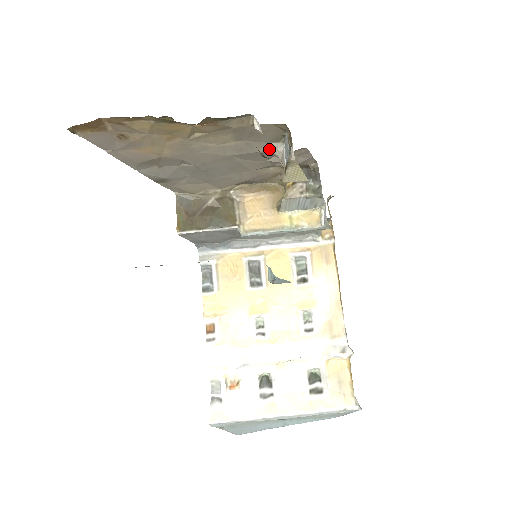
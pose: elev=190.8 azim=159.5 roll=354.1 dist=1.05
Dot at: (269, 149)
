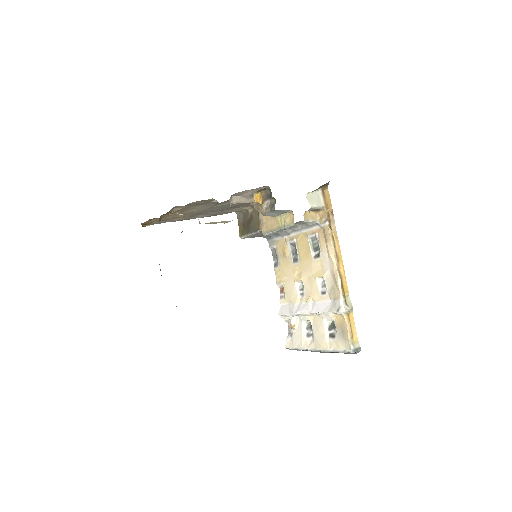
Dot at: (216, 203)
